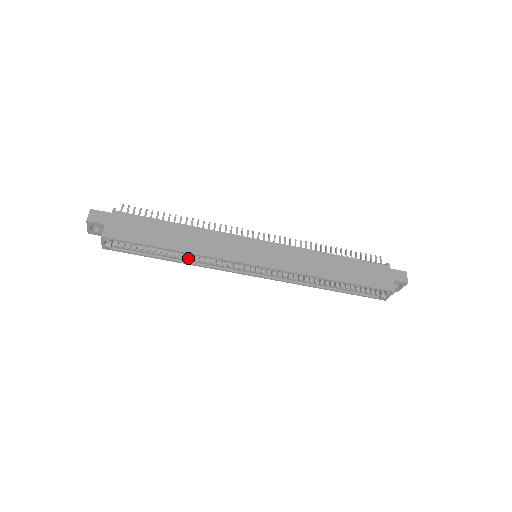
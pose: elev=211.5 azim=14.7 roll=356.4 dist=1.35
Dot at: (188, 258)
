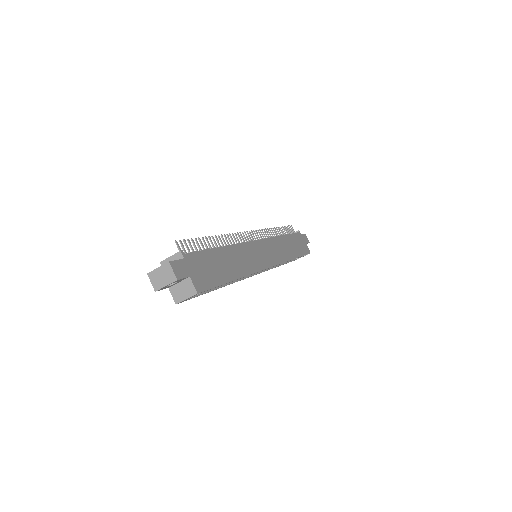
Dot at: occluded
